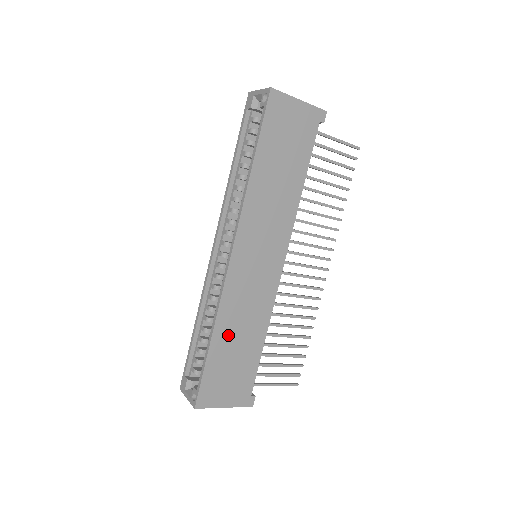
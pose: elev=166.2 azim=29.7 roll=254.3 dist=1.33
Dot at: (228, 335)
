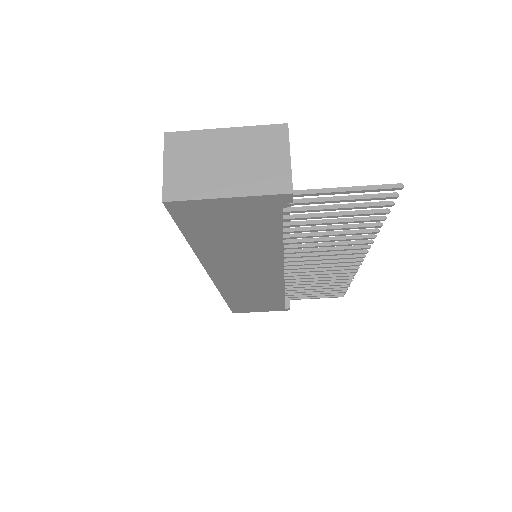
Dot at: (241, 298)
